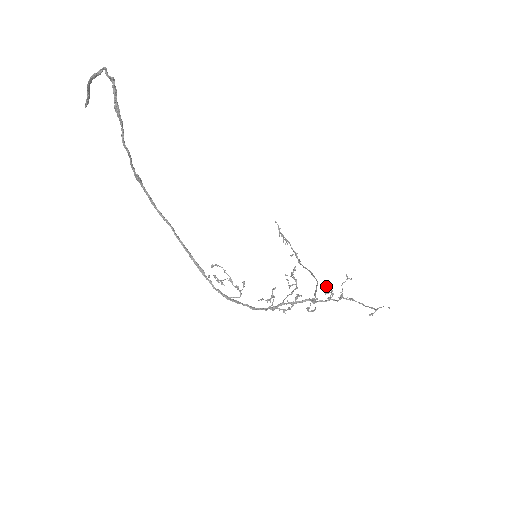
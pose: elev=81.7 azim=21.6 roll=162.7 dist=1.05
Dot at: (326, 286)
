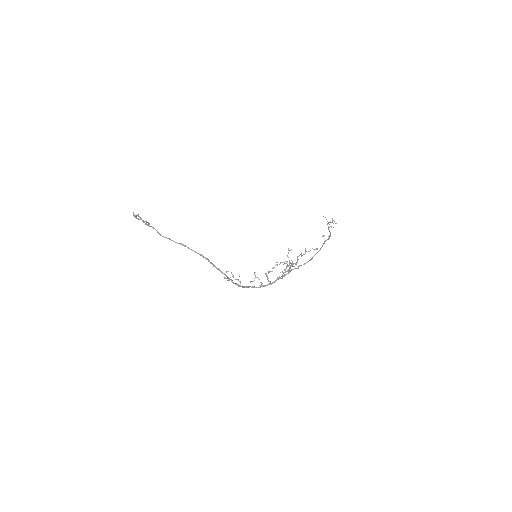
Dot at: occluded
